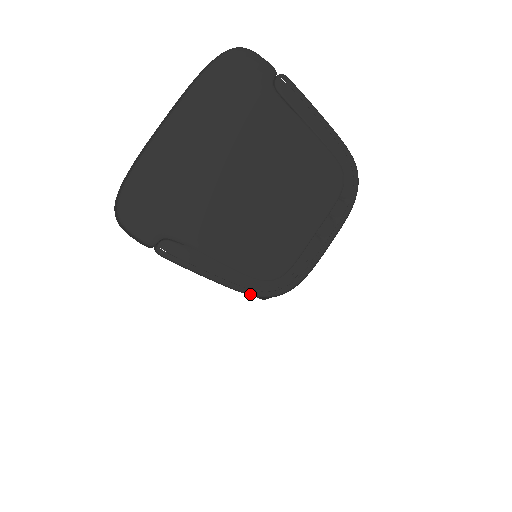
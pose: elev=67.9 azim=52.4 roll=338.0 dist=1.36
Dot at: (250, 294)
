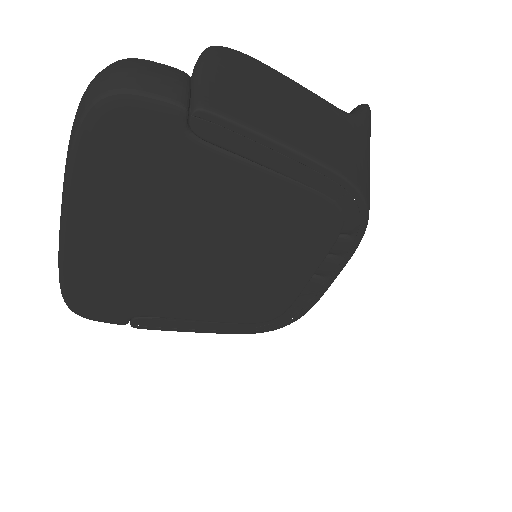
Dot at: occluded
